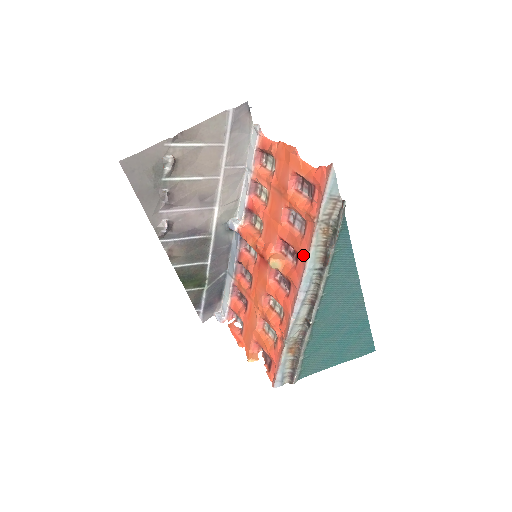
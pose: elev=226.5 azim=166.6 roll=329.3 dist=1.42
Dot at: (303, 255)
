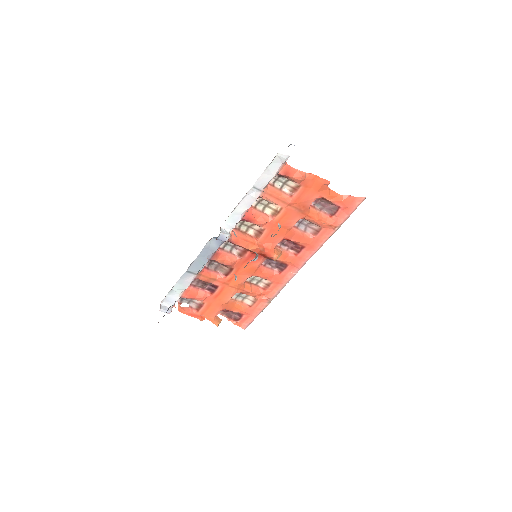
Dot at: (314, 248)
